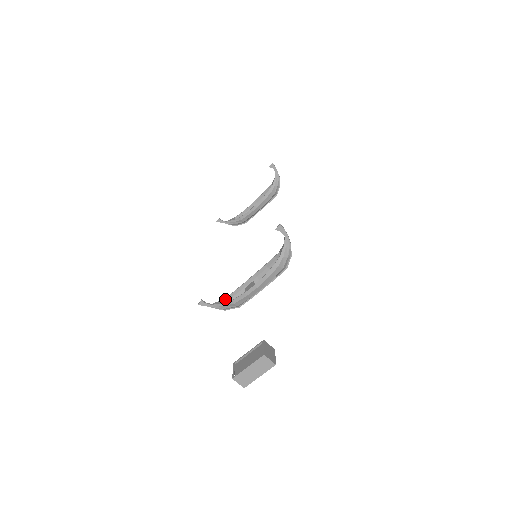
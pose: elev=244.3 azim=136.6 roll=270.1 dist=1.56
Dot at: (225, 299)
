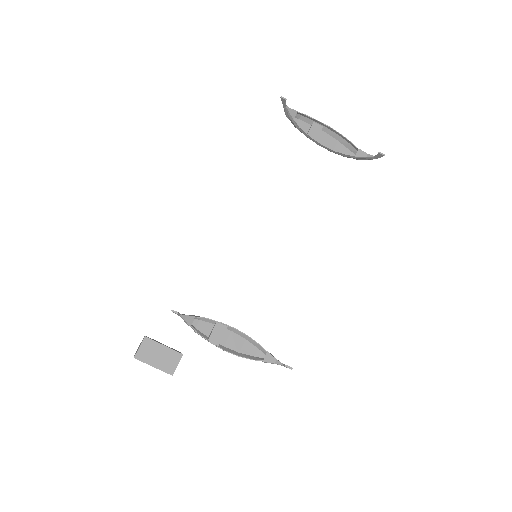
Dot at: (194, 317)
